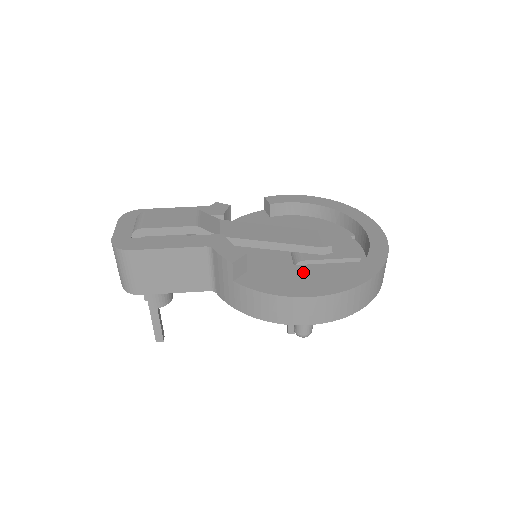
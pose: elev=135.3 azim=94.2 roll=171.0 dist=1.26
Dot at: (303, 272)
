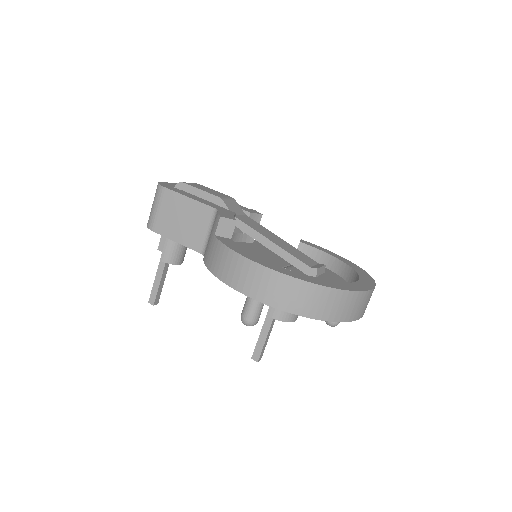
Dot at: occluded
